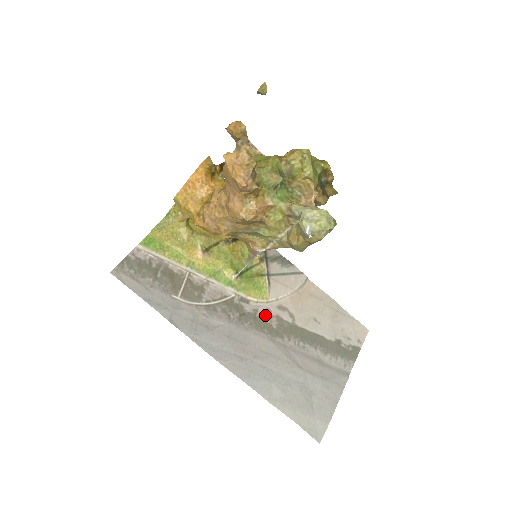
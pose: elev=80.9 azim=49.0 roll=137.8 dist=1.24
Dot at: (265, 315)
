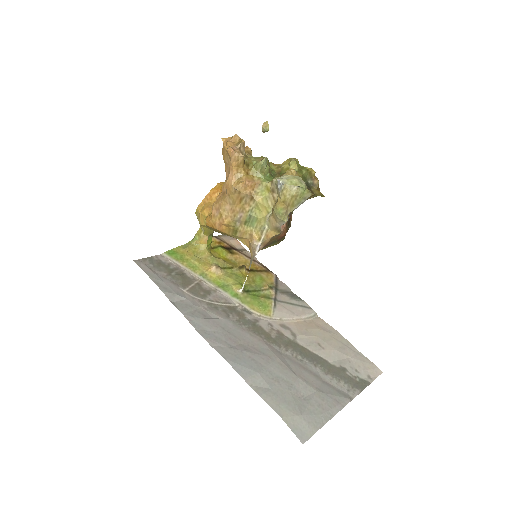
Dot at: (265, 326)
